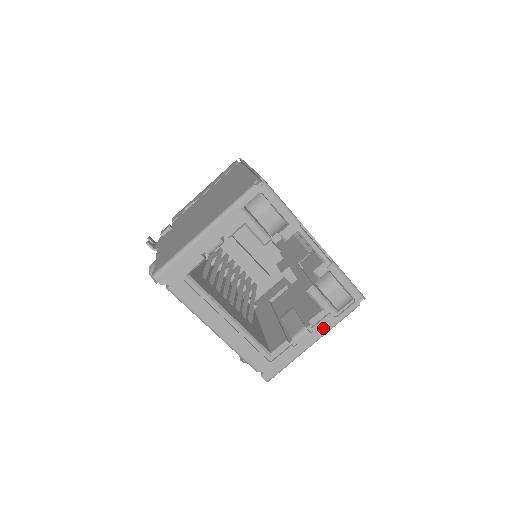
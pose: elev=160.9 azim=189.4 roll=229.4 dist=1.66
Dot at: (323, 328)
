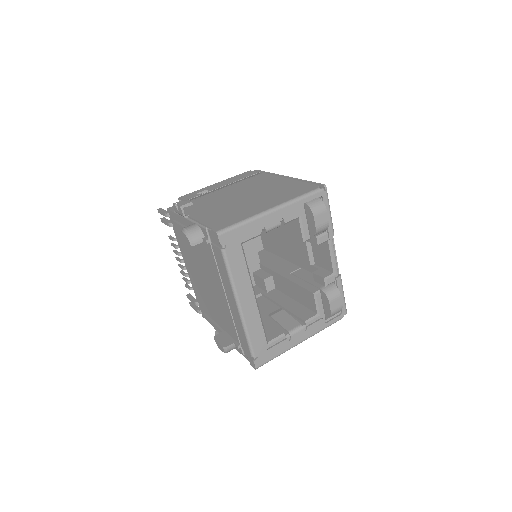
Dot at: (314, 330)
